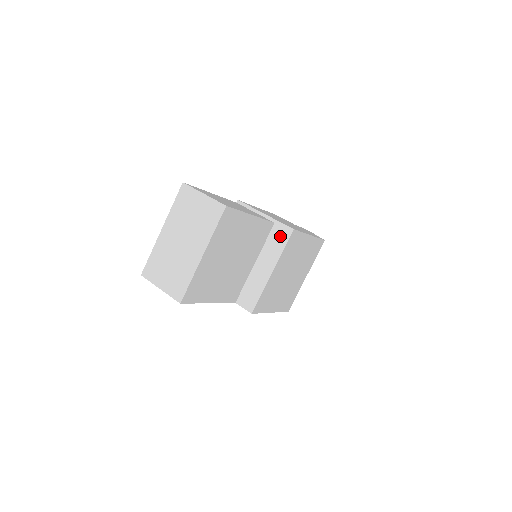
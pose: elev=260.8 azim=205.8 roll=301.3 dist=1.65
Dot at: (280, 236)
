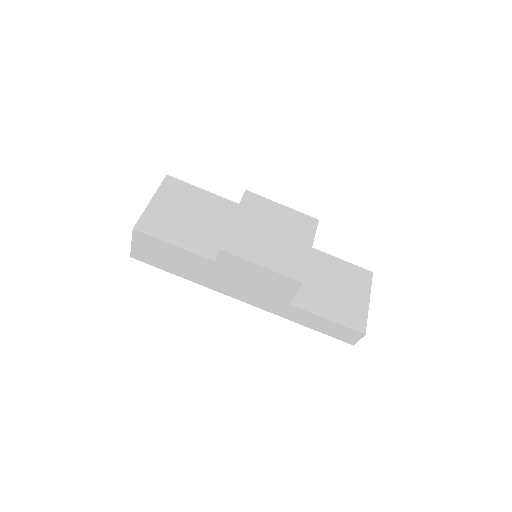
Dot at: occluded
